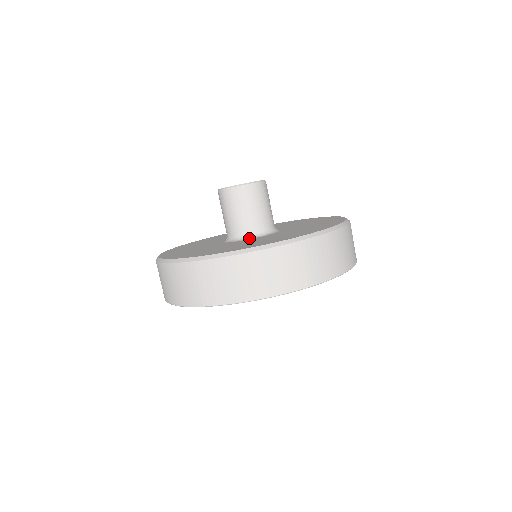
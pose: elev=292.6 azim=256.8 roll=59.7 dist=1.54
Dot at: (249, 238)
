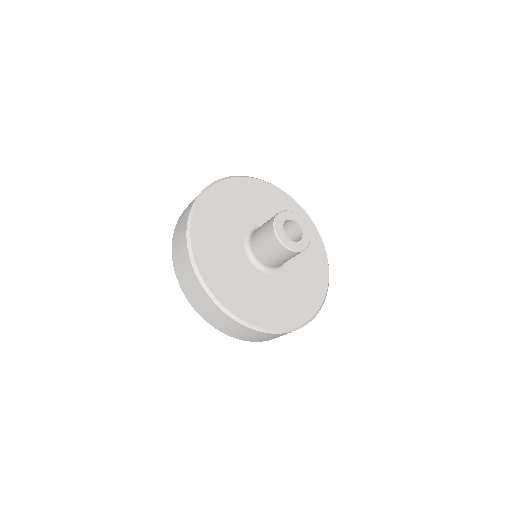
Dot at: (255, 264)
